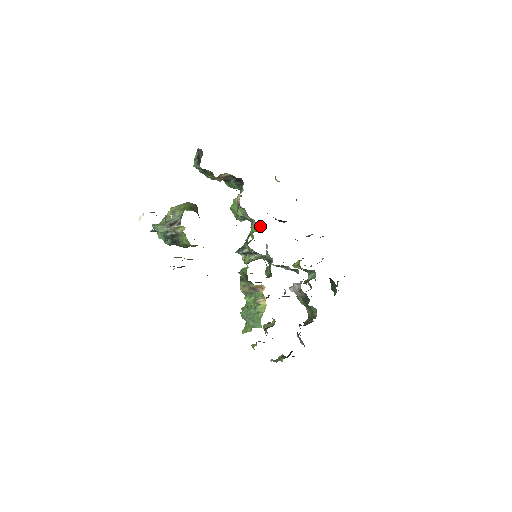
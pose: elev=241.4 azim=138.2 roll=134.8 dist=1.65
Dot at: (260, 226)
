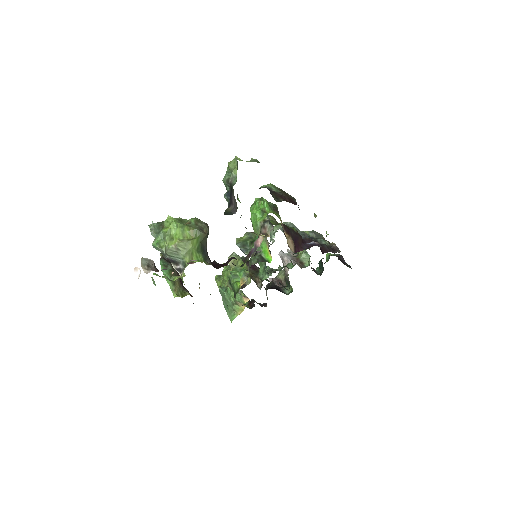
Dot at: (271, 257)
